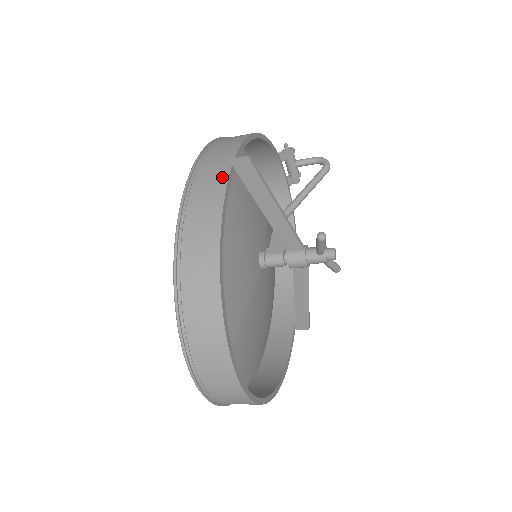
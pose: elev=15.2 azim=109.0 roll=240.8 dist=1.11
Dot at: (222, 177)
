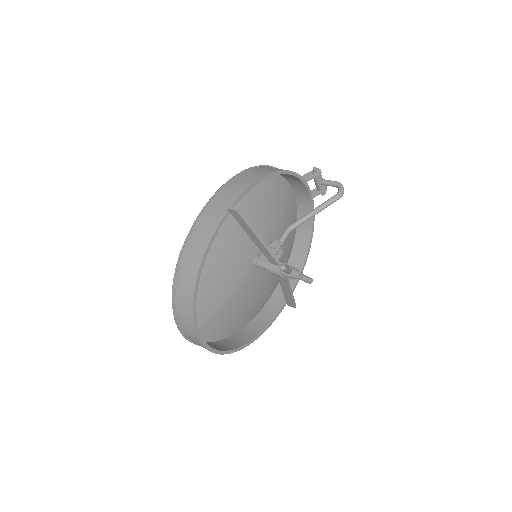
Dot at: (218, 218)
